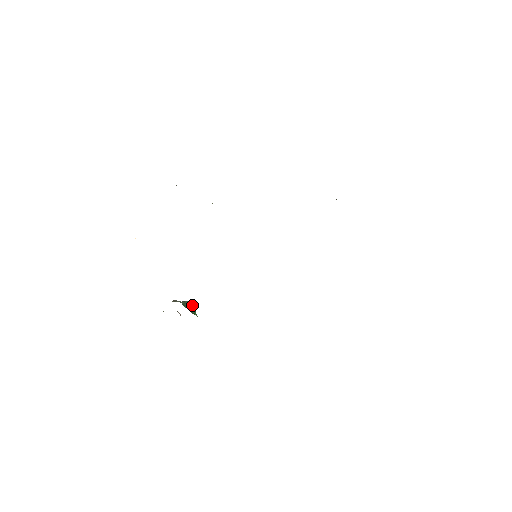
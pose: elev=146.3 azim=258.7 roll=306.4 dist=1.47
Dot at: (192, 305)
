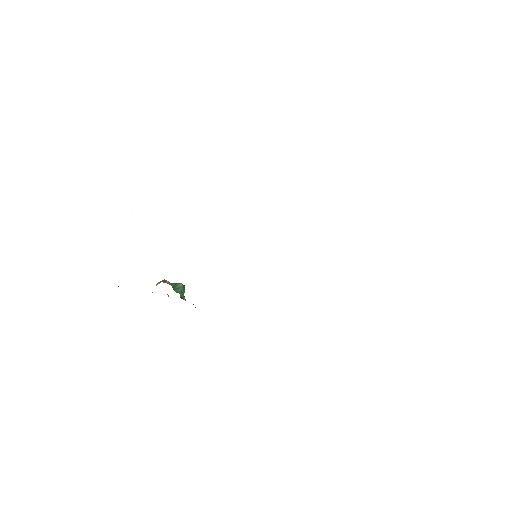
Dot at: (182, 288)
